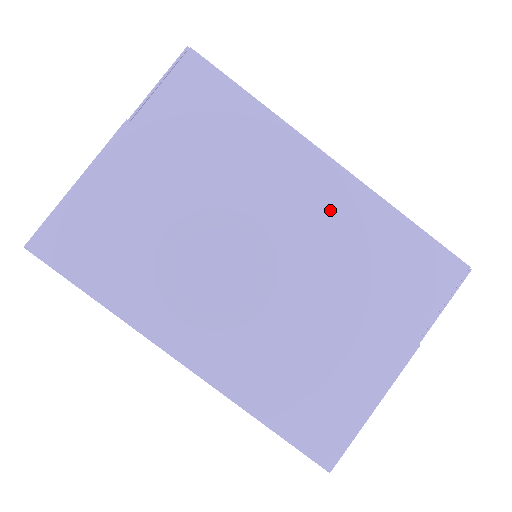
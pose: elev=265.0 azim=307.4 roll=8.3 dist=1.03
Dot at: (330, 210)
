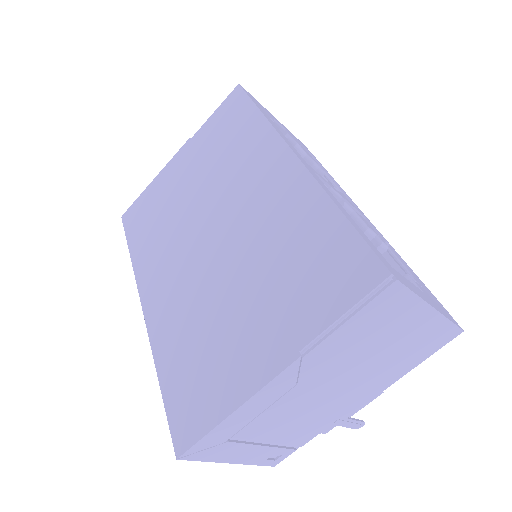
Dot at: (275, 198)
